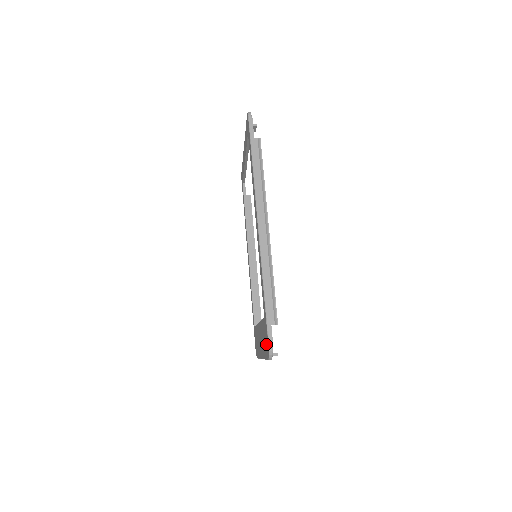
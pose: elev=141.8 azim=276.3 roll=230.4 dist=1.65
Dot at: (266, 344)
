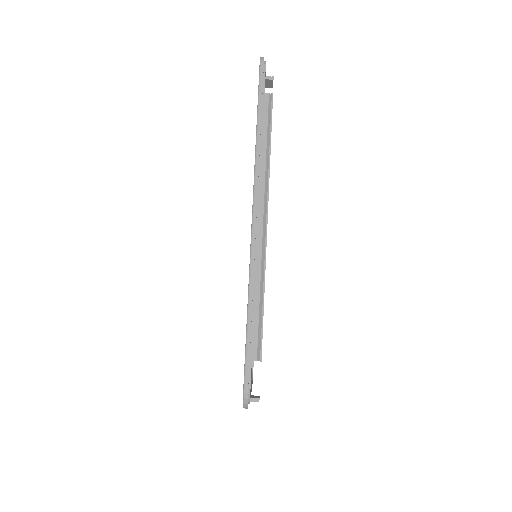
Dot at: occluded
